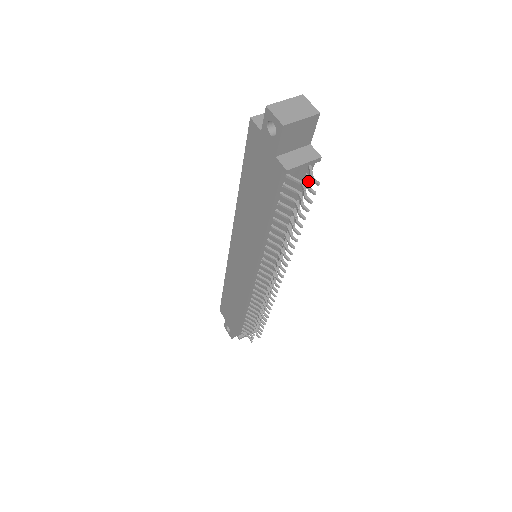
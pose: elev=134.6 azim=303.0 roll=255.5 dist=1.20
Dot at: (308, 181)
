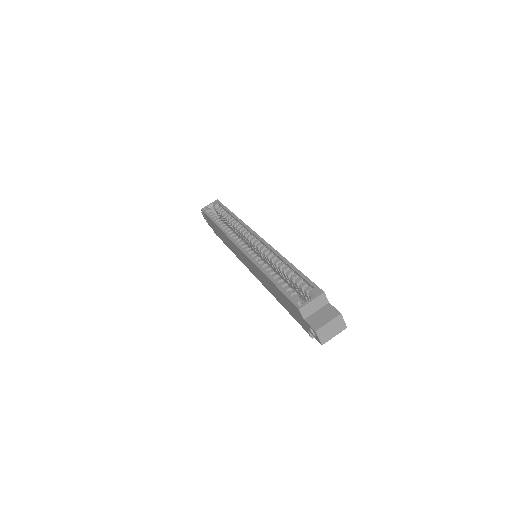
Dot at: occluded
